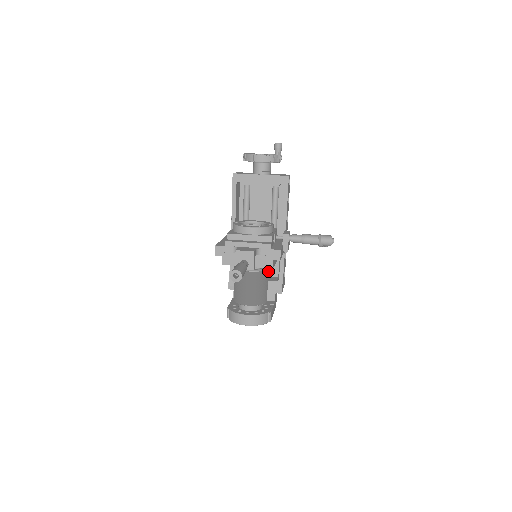
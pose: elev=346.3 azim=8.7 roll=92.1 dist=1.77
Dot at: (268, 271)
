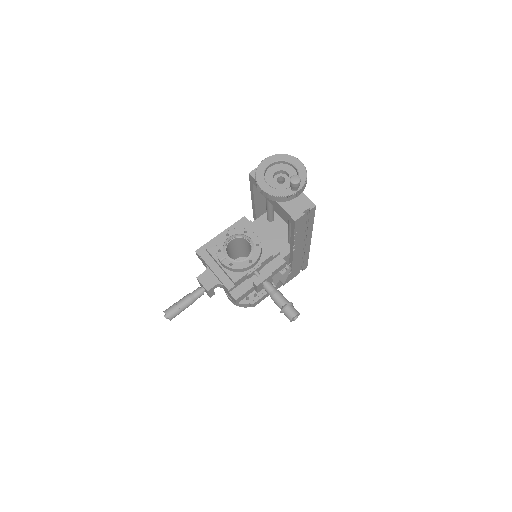
Dot at: occluded
